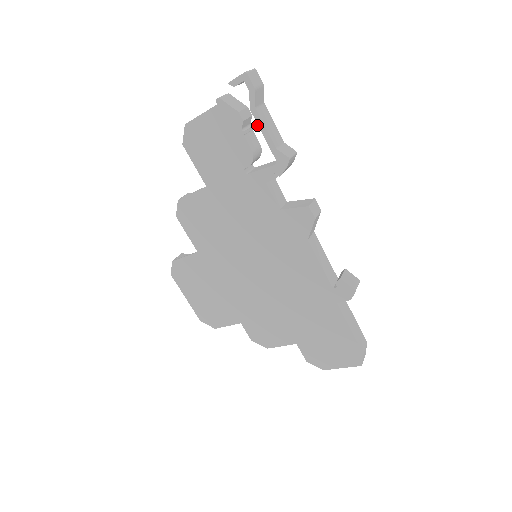
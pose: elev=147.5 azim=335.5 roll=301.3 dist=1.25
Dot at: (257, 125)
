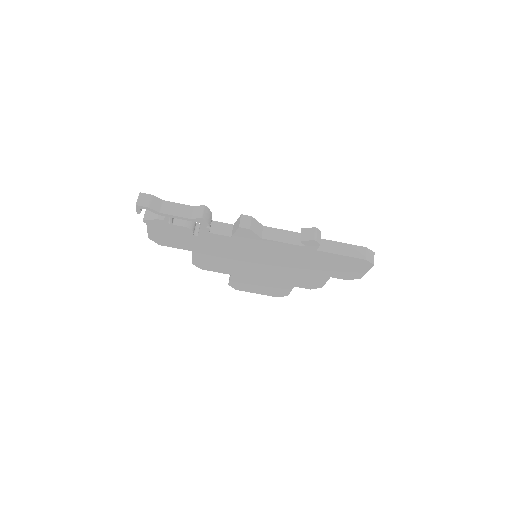
Dot at: (171, 218)
